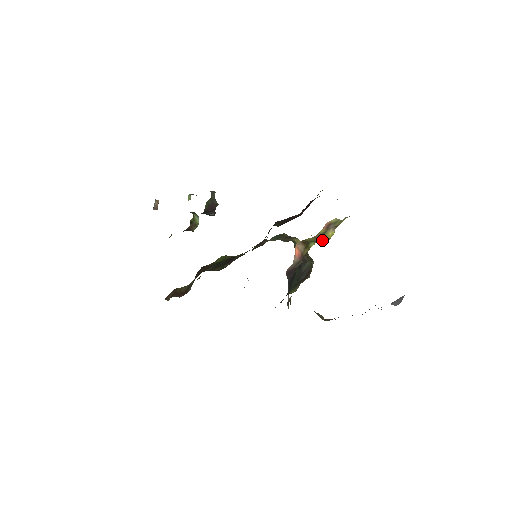
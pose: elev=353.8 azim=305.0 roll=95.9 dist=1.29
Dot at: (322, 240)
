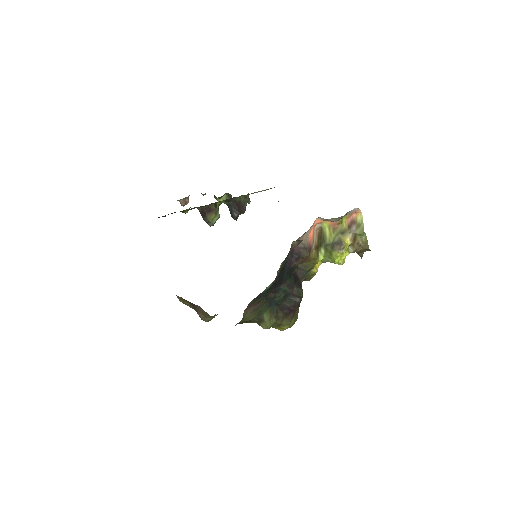
Dot at: (336, 246)
